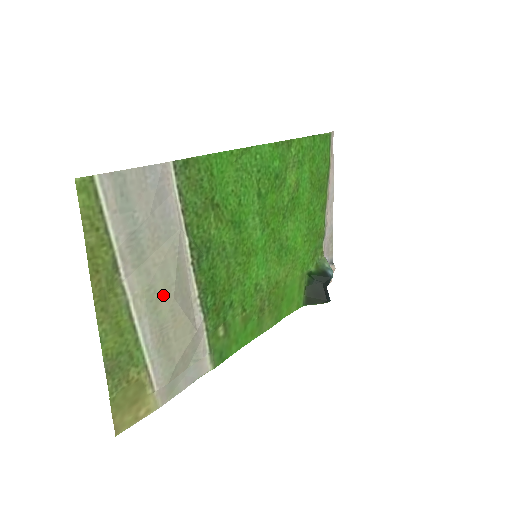
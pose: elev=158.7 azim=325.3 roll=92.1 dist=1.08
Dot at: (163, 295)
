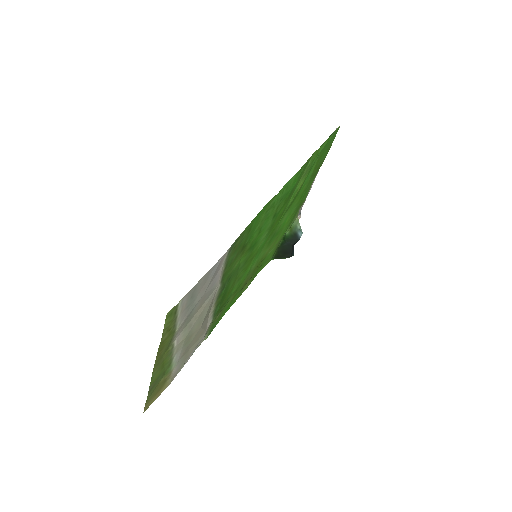
Dot at: (195, 331)
